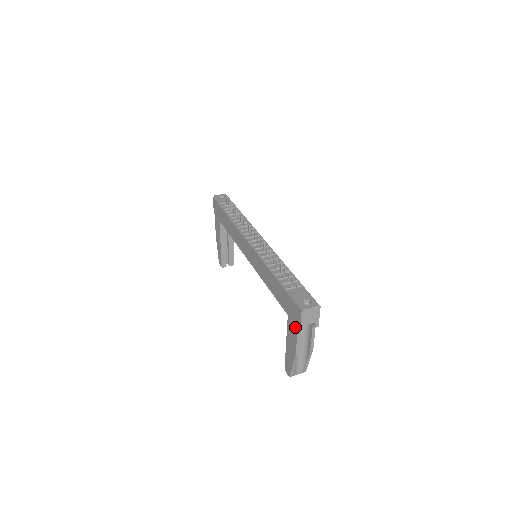
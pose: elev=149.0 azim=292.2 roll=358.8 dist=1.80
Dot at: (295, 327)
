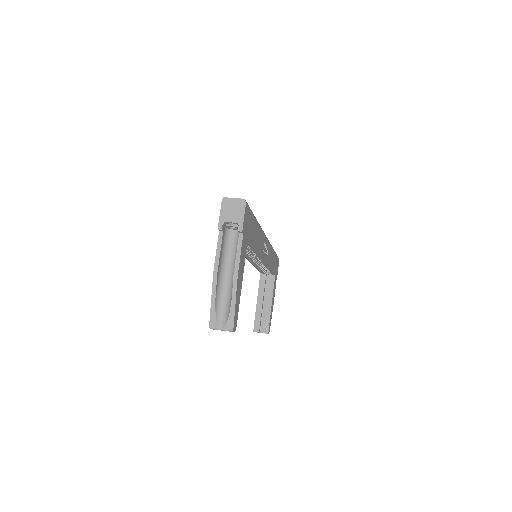
Dot at: (220, 234)
